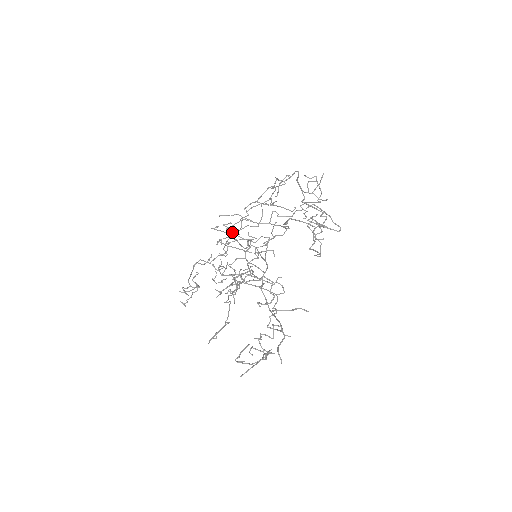
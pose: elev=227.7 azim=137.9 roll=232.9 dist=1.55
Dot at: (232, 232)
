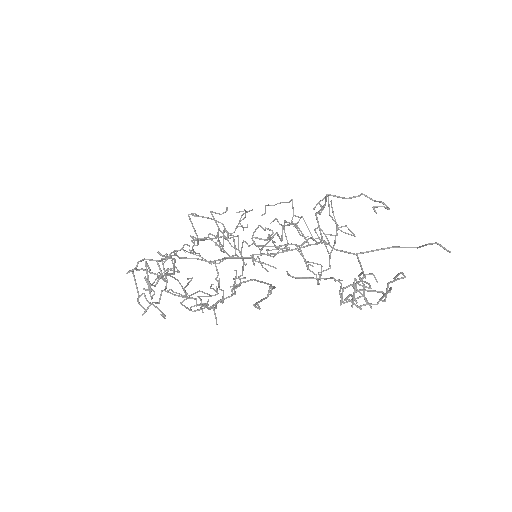
Dot at: (173, 263)
